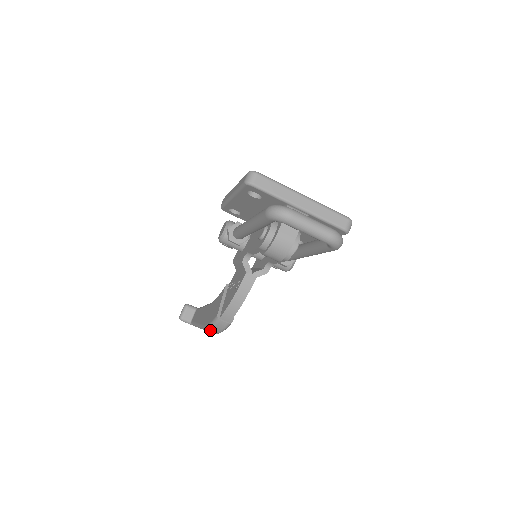
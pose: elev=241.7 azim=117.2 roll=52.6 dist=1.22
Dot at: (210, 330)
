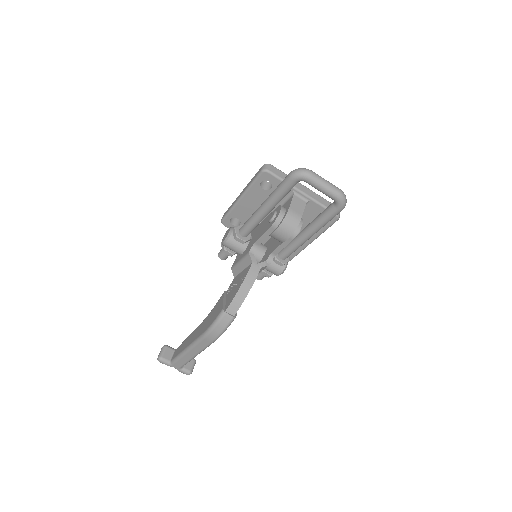
Dot at: (211, 333)
